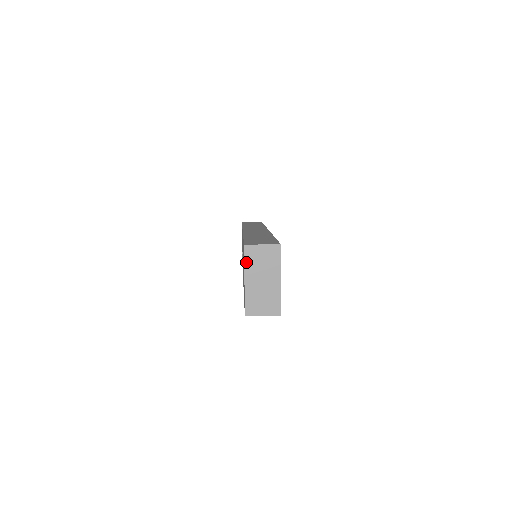
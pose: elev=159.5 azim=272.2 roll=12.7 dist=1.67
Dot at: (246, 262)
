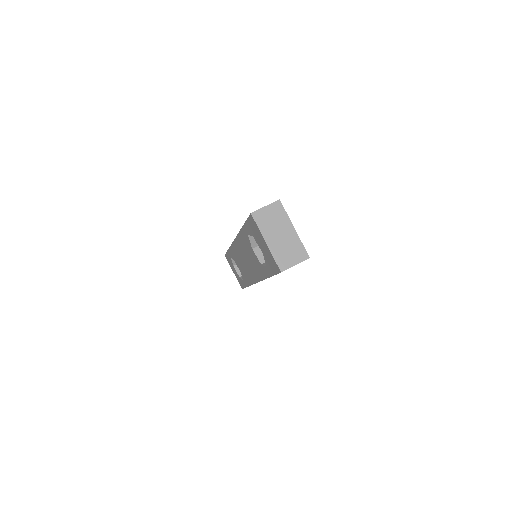
Dot at: (259, 226)
